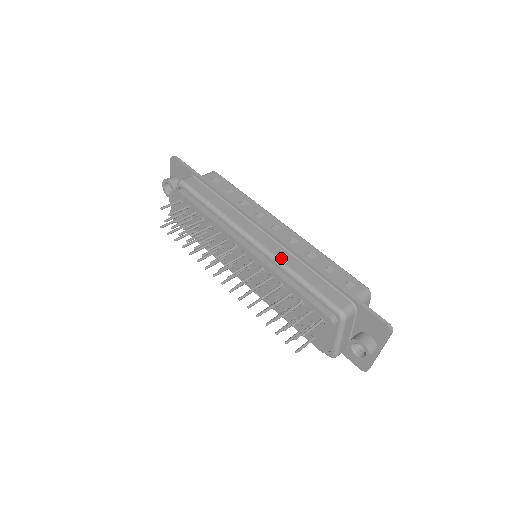
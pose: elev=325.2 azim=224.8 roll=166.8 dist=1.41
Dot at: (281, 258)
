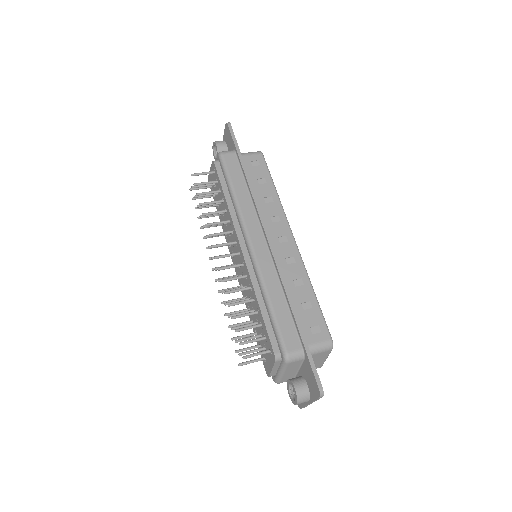
Dot at: (264, 275)
